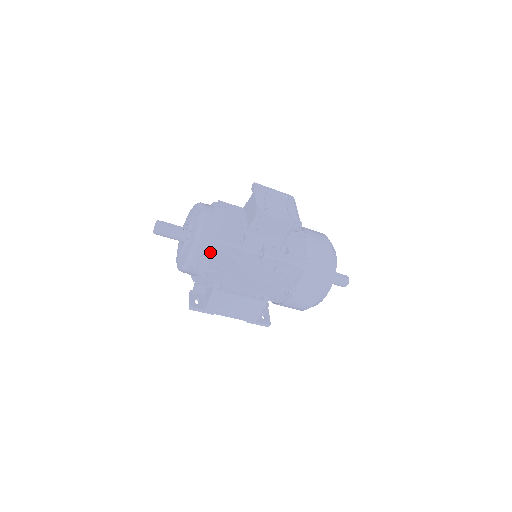
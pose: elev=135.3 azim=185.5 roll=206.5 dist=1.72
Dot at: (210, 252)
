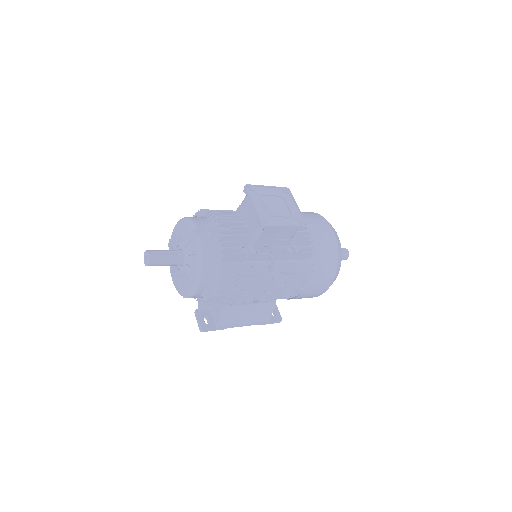
Dot at: (216, 276)
